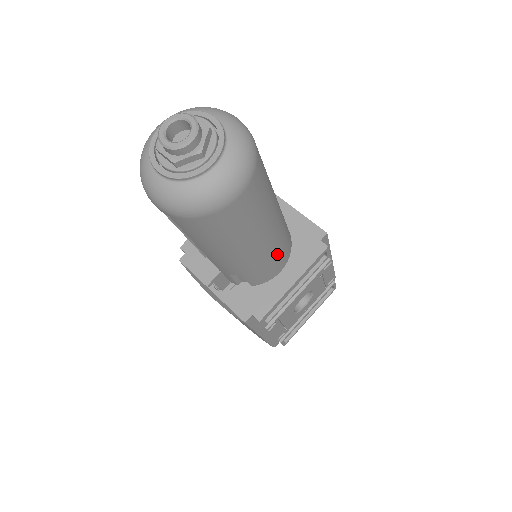
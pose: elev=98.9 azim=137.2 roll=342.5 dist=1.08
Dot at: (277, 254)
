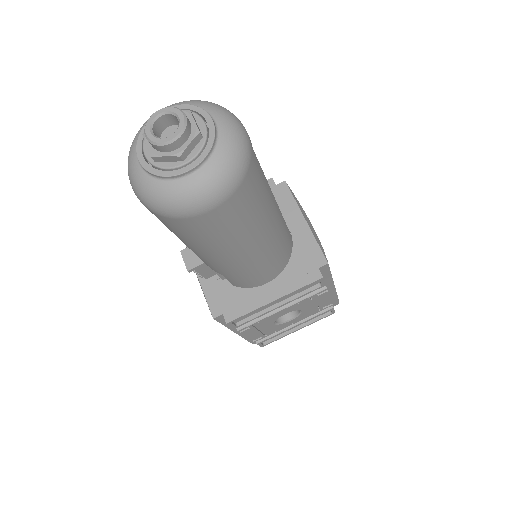
Dot at: (263, 268)
